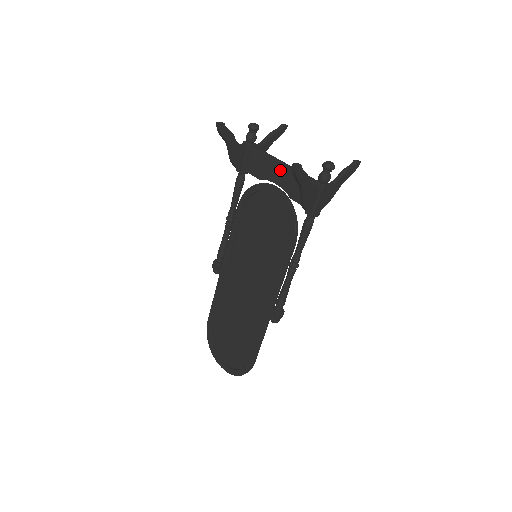
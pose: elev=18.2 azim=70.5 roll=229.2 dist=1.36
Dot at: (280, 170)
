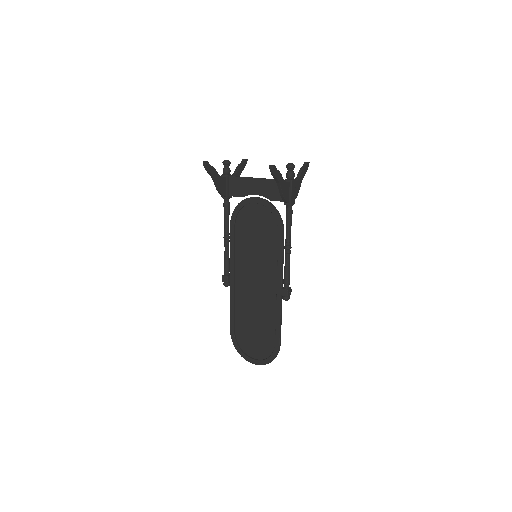
Dot at: (256, 184)
